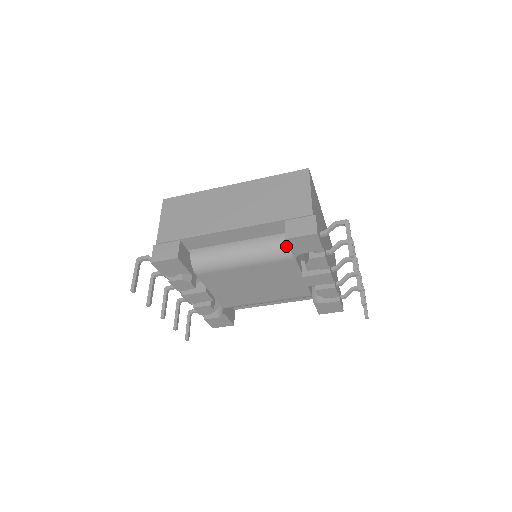
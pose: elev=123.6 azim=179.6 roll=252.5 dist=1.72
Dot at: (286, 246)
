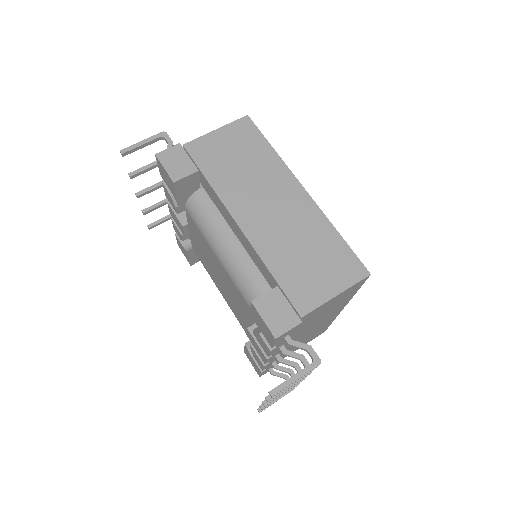
Dot at: occluded
